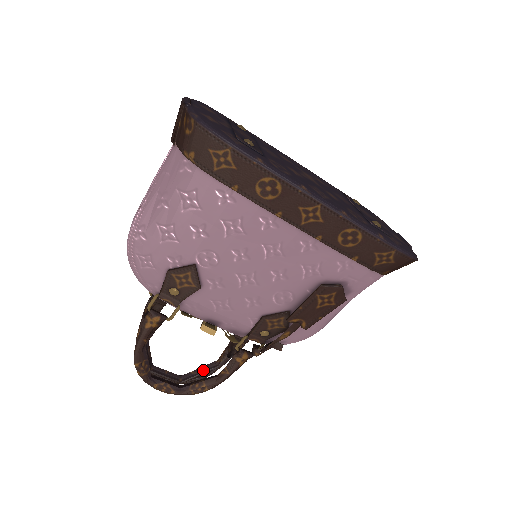
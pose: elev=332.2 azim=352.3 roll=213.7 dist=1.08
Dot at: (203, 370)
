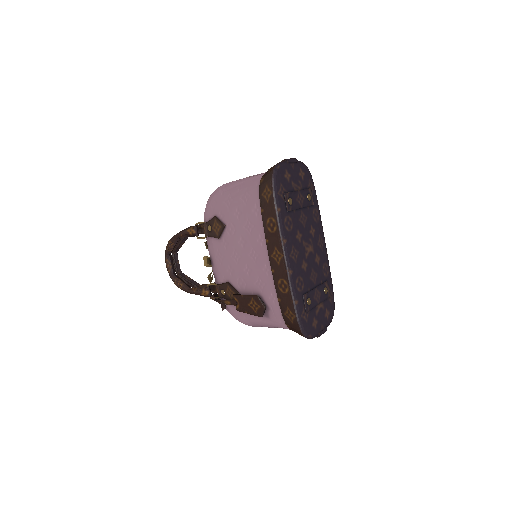
Dot at: (191, 281)
